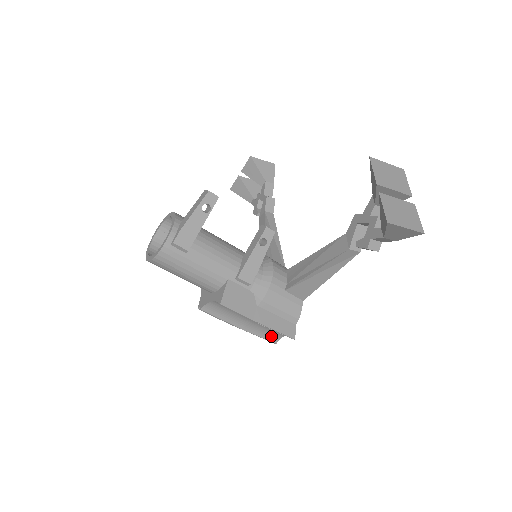
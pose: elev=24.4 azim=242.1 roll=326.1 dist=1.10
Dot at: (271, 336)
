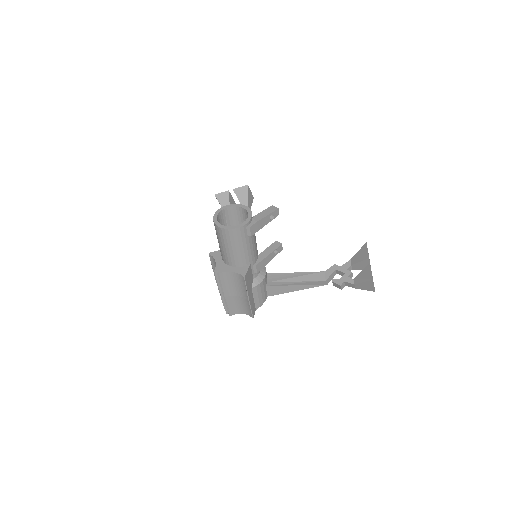
Dot at: (233, 310)
